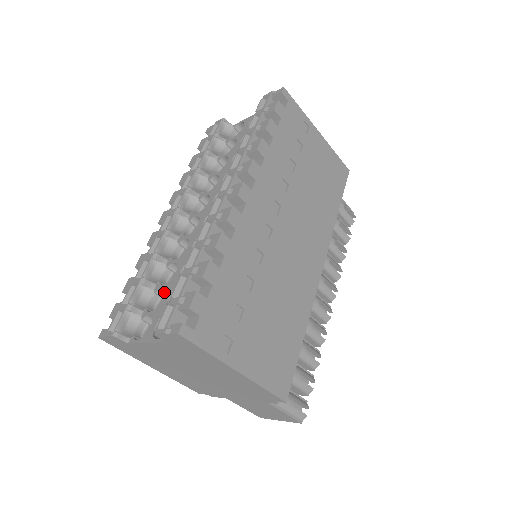
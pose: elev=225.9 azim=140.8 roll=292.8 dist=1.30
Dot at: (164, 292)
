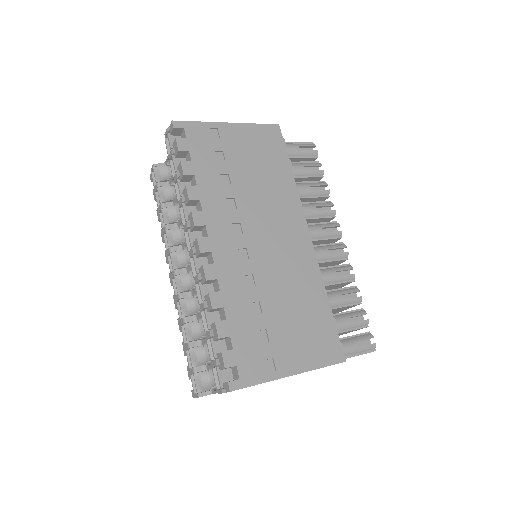
Dot at: occluded
